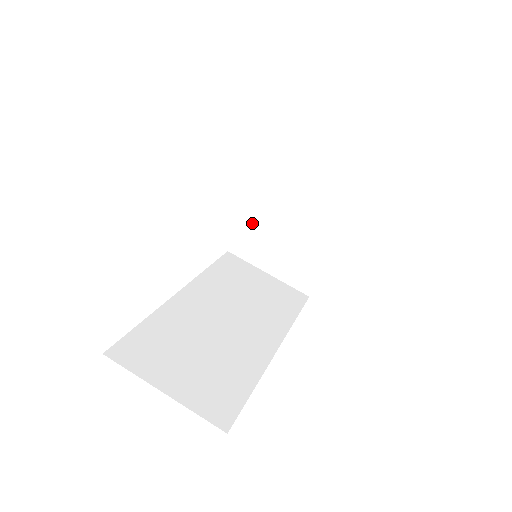
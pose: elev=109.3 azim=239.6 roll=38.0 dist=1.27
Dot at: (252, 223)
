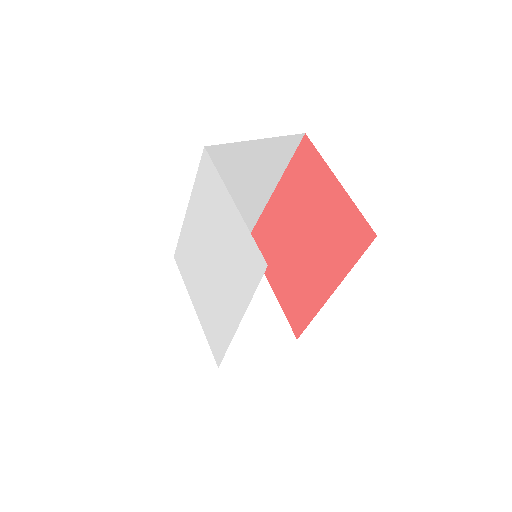
Dot at: occluded
